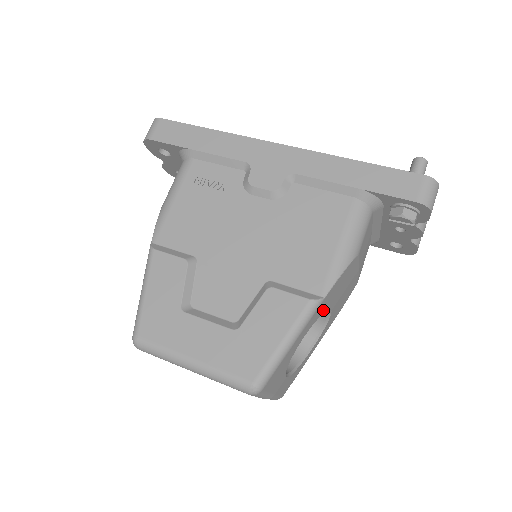
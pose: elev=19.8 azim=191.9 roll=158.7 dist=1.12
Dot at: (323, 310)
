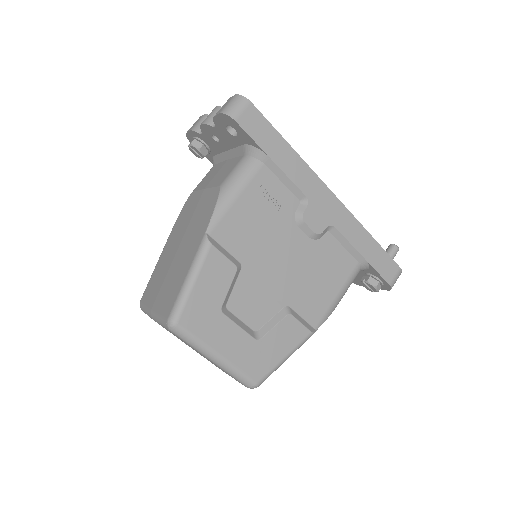
Dot at: occluded
